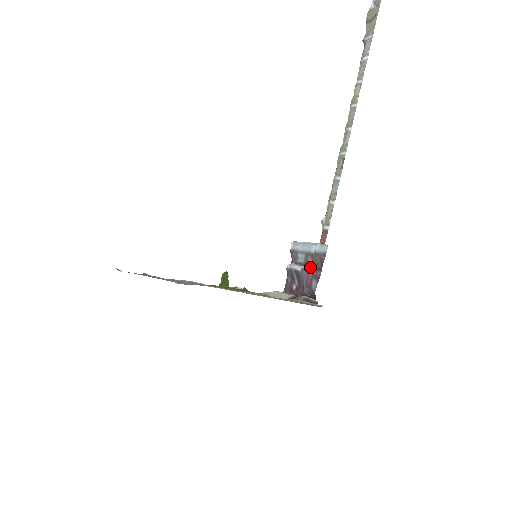
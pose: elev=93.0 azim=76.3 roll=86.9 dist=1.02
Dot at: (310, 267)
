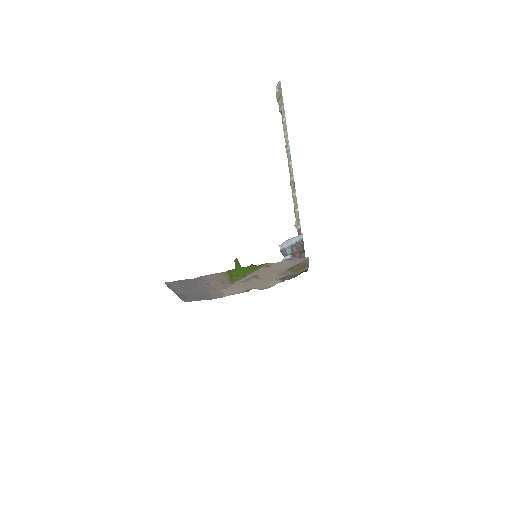
Dot at: (296, 253)
